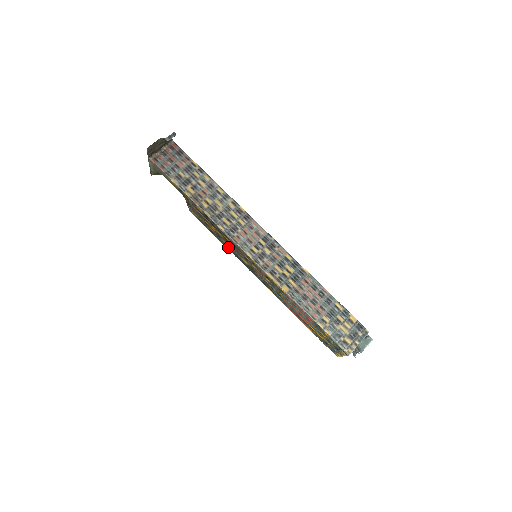
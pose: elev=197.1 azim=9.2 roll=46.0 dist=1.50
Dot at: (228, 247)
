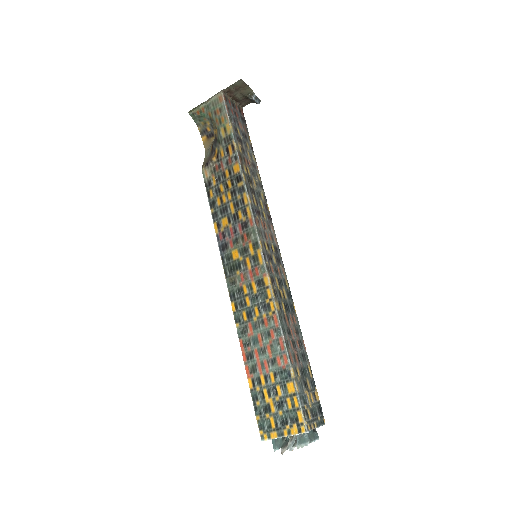
Dot at: (221, 229)
